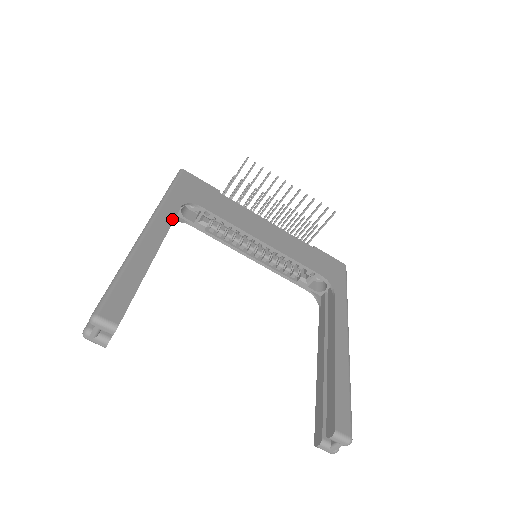
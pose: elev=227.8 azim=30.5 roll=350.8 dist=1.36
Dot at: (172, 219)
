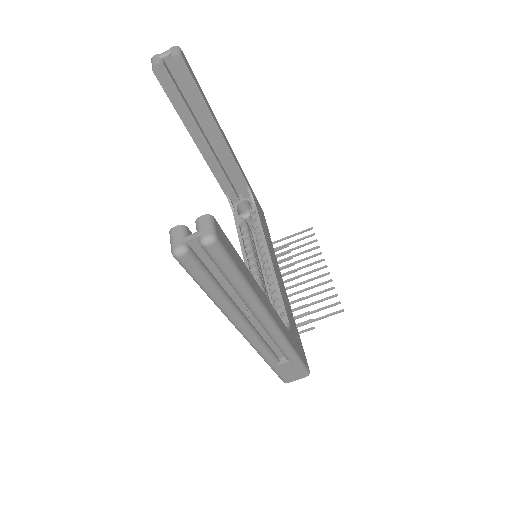
Dot at: (240, 169)
